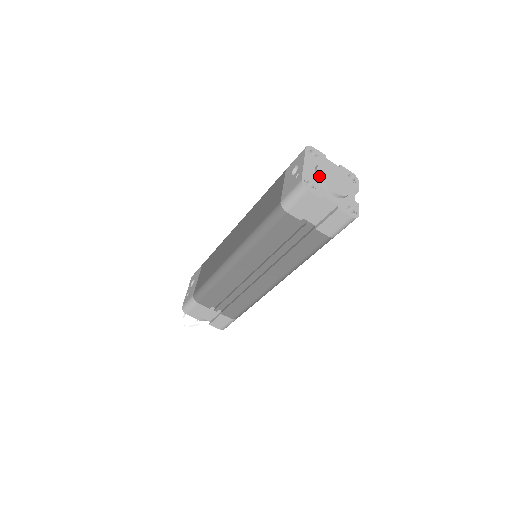
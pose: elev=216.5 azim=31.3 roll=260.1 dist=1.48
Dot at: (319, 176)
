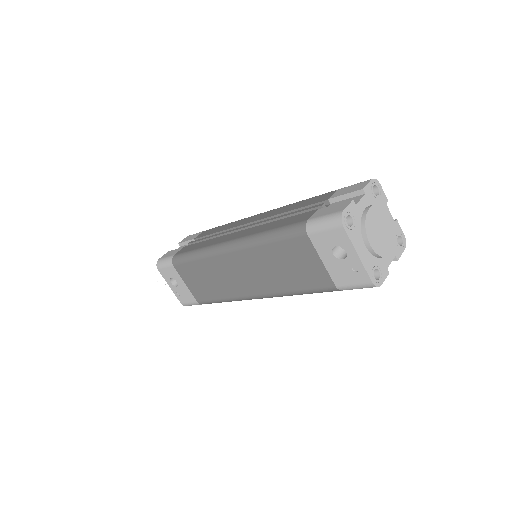
Dot at: (377, 255)
